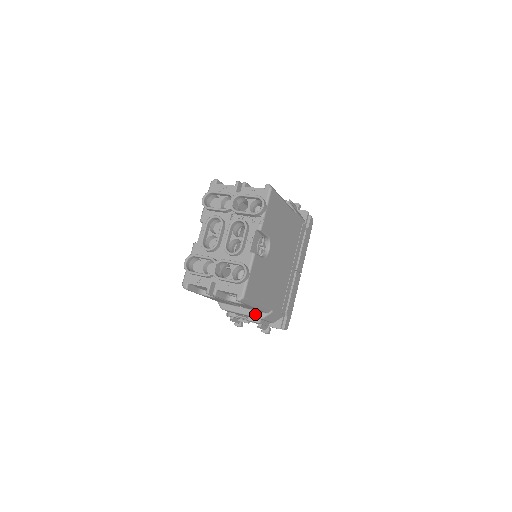
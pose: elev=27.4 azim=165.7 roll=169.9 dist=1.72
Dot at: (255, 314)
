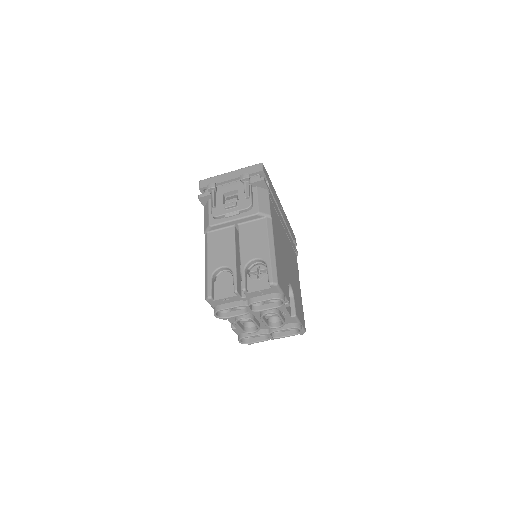
Dot at: occluded
